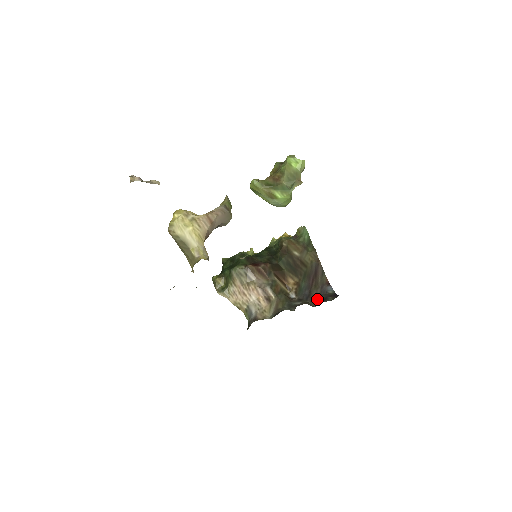
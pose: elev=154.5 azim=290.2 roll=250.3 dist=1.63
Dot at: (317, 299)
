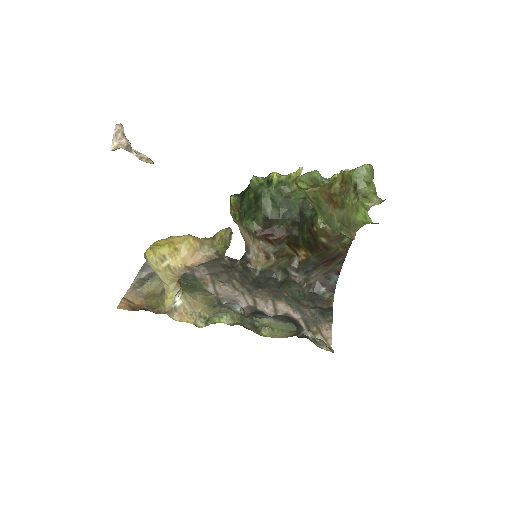
Dot at: (314, 280)
